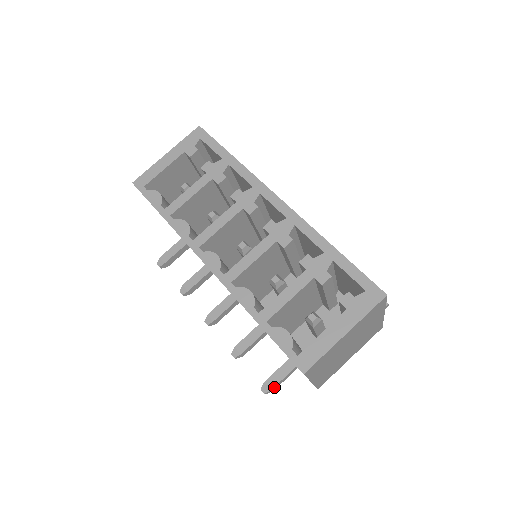
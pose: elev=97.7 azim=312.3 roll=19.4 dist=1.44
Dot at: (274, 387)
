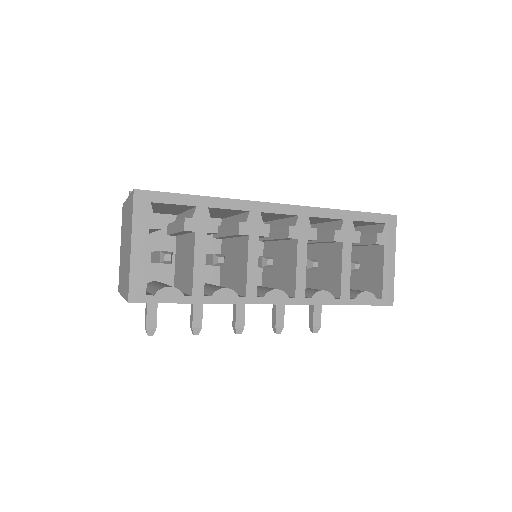
Dot at: (320, 323)
